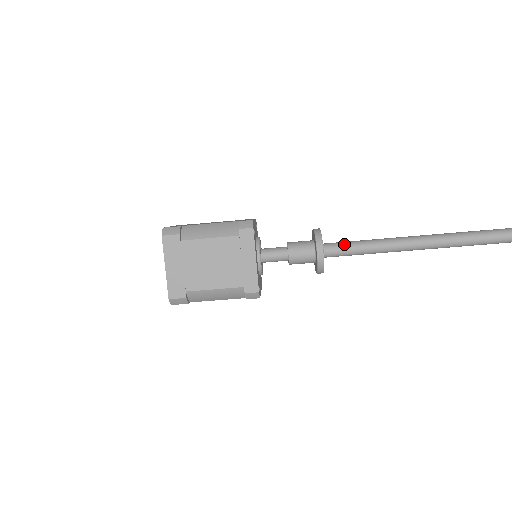
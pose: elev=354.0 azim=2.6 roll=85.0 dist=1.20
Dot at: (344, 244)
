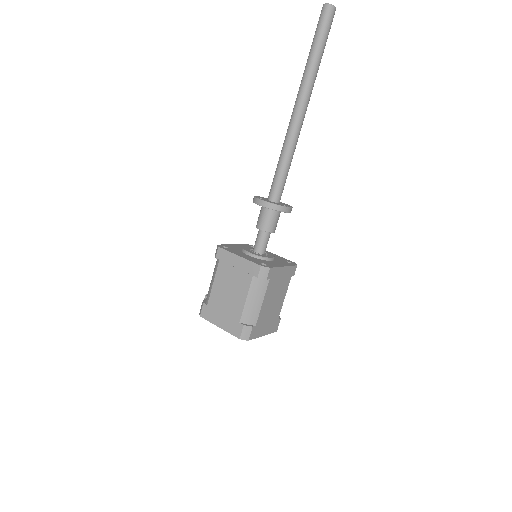
Dot at: (280, 183)
